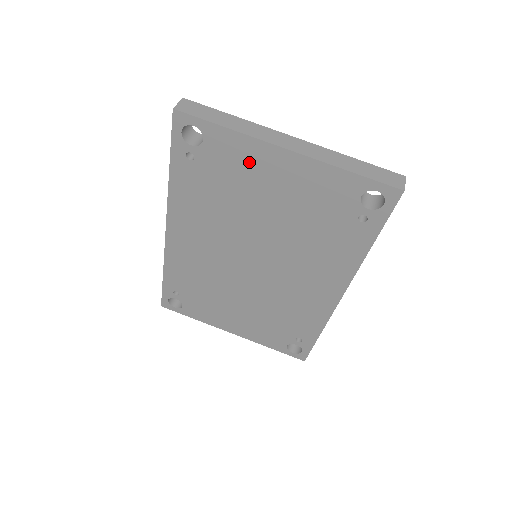
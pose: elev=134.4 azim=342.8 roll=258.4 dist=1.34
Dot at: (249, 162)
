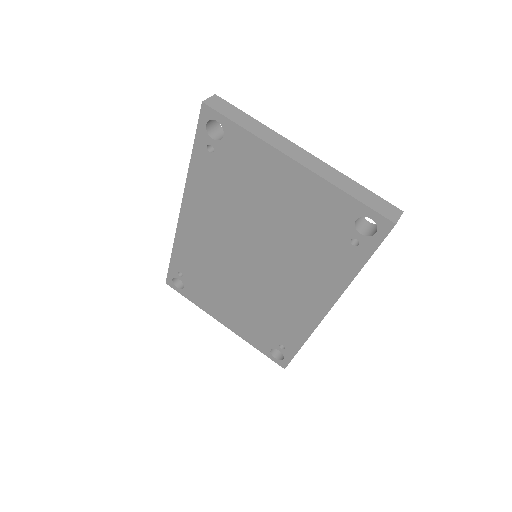
Dot at: (260, 165)
